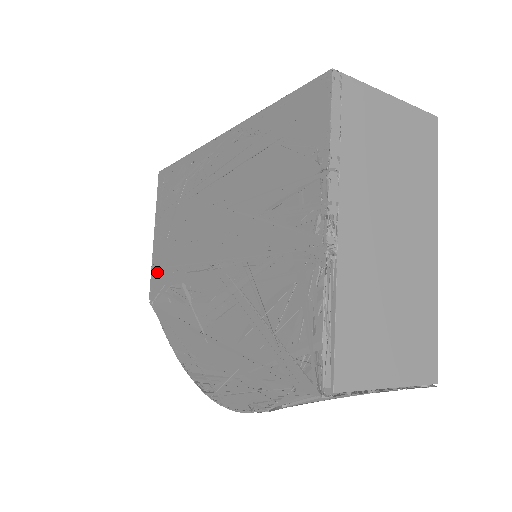
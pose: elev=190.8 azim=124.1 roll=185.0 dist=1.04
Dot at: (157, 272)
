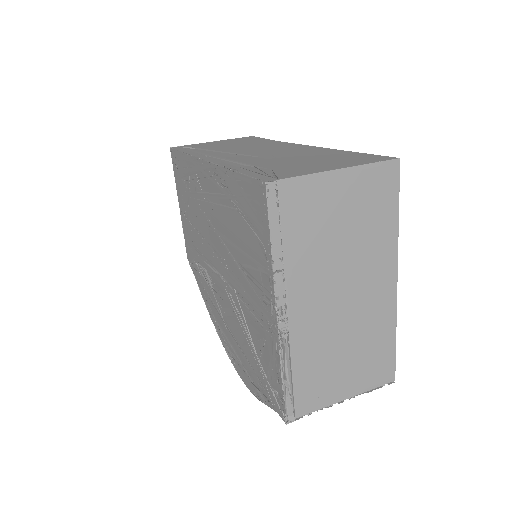
Dot at: (188, 242)
